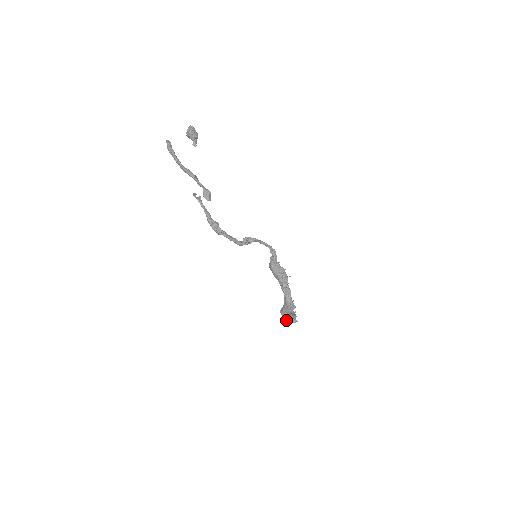
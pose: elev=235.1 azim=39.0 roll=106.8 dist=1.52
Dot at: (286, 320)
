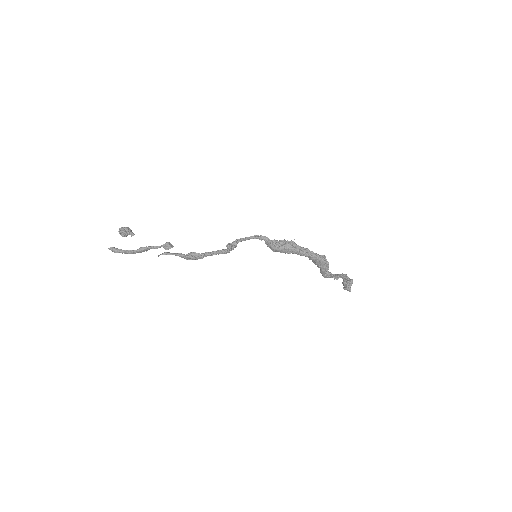
Dot at: occluded
